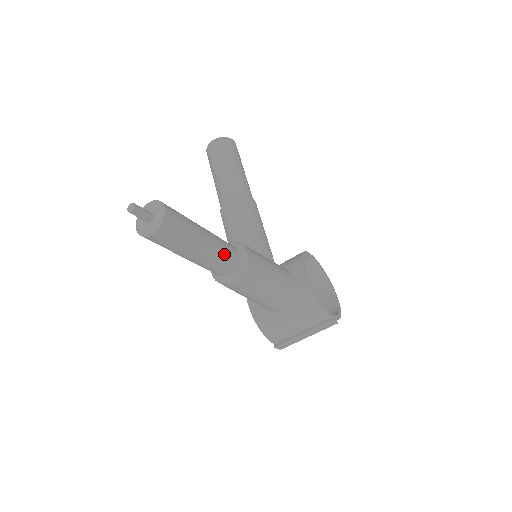
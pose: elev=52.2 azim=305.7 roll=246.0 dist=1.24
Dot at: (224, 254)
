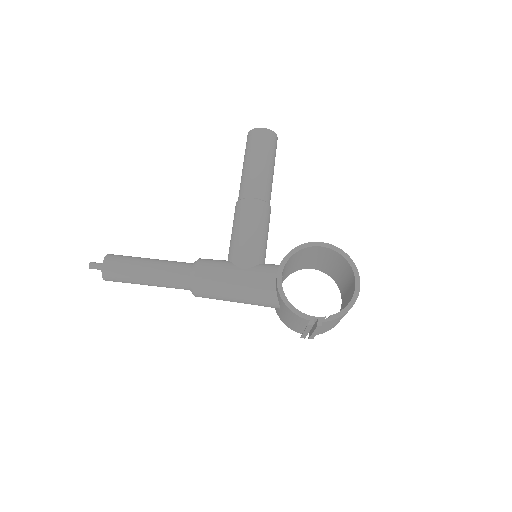
Dot at: (170, 279)
